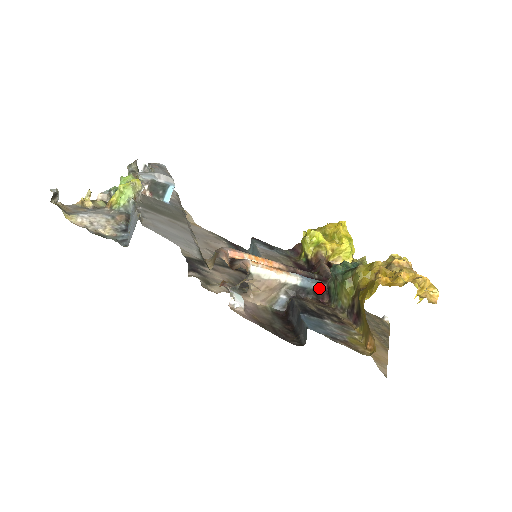
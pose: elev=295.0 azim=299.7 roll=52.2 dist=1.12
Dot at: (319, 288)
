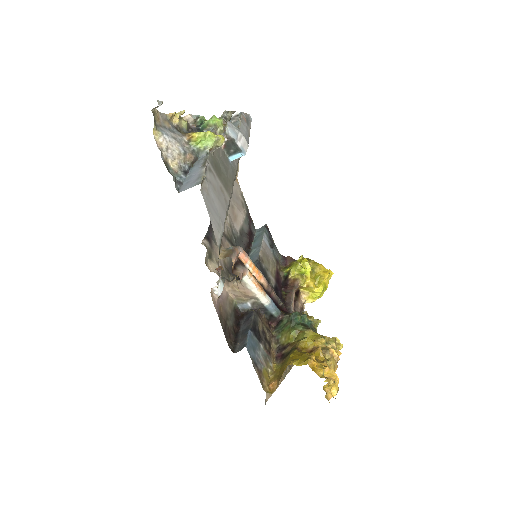
Dot at: (276, 316)
